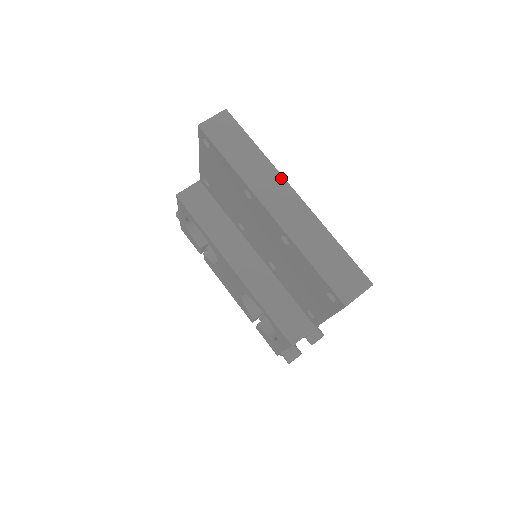
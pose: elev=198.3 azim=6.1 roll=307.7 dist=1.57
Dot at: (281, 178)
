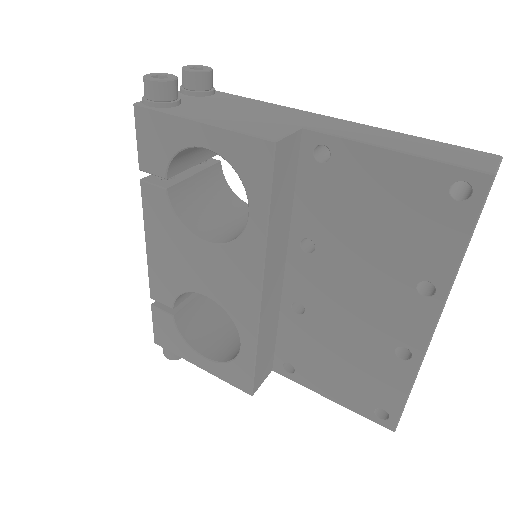
Dot at: occluded
